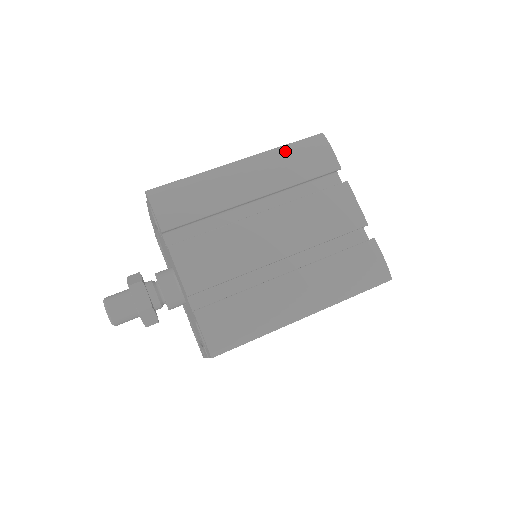
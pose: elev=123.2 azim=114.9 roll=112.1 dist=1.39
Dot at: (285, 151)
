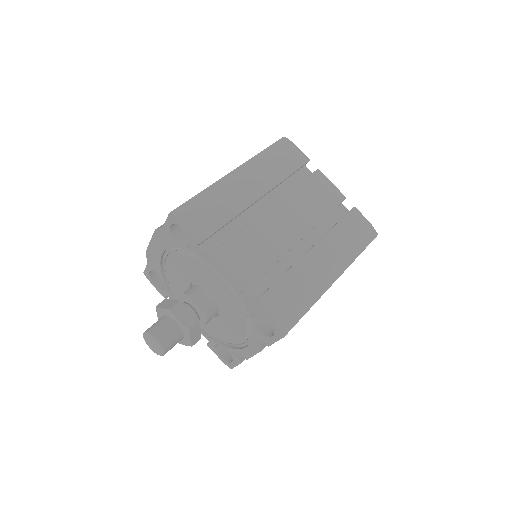
Dot at: (265, 155)
